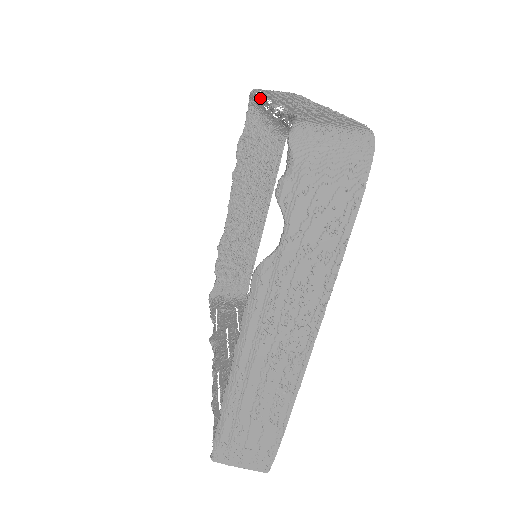
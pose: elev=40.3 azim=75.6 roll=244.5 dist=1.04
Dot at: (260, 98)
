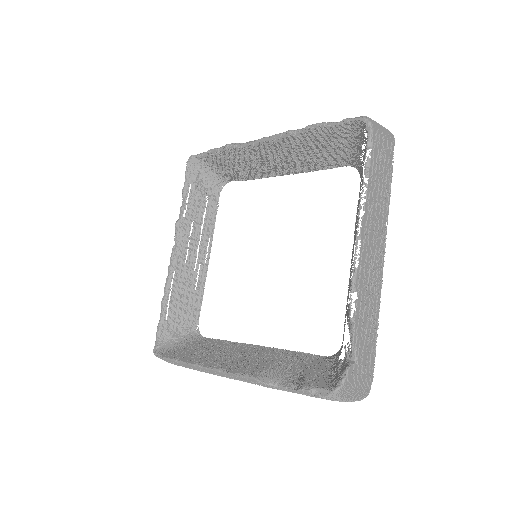
Dot at: occluded
